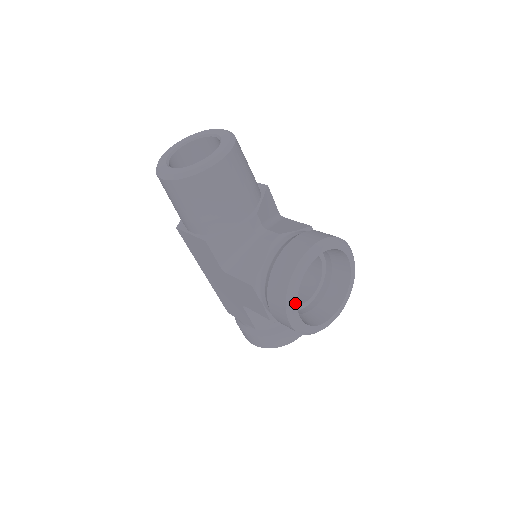
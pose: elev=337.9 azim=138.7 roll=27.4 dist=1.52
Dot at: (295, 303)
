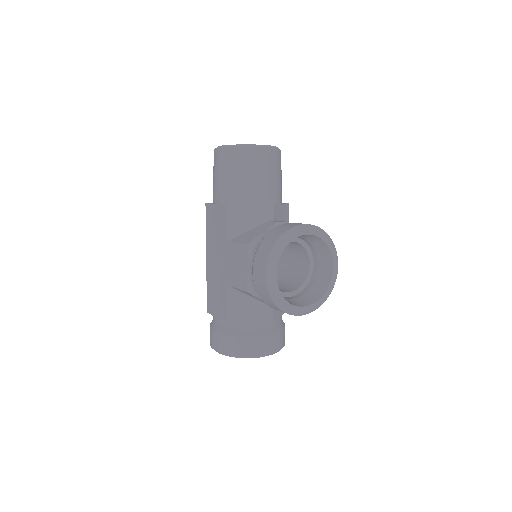
Dot at: (278, 257)
